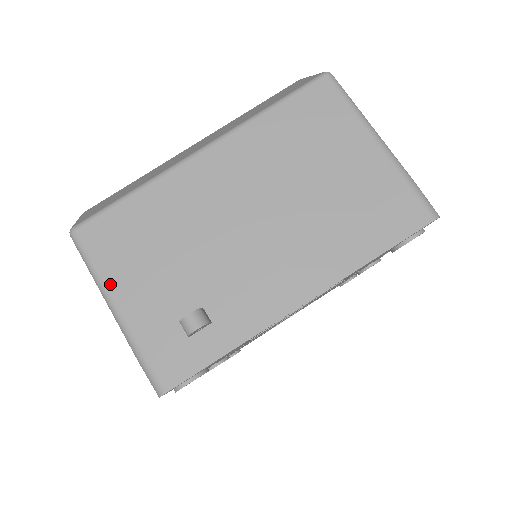
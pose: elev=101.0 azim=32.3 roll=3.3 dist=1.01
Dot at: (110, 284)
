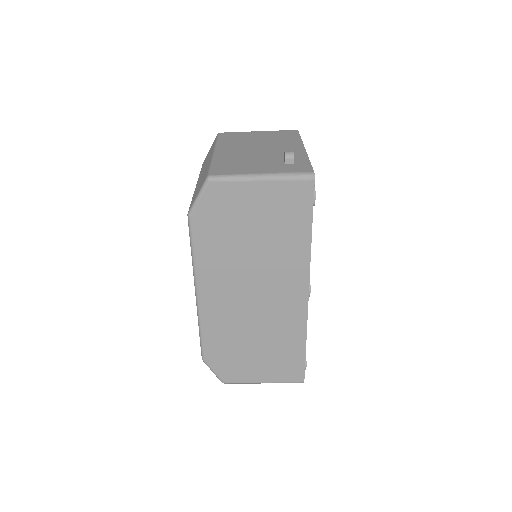
Dot at: (248, 173)
